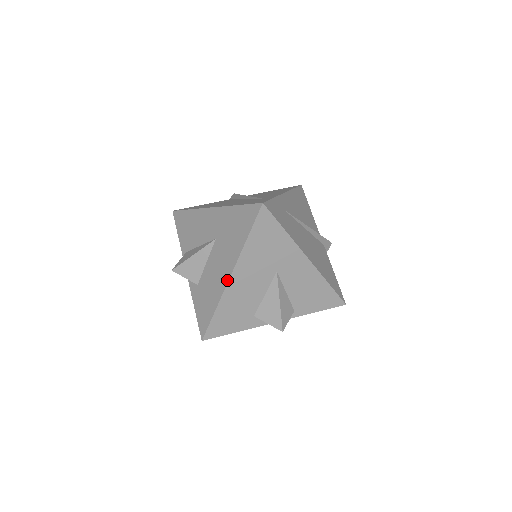
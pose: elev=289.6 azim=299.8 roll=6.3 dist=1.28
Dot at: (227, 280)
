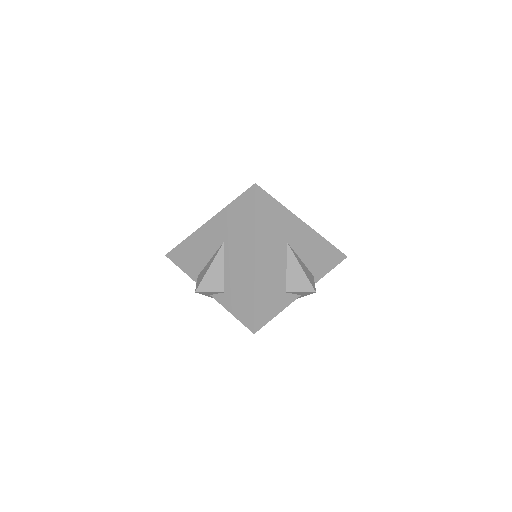
Dot at: (253, 264)
